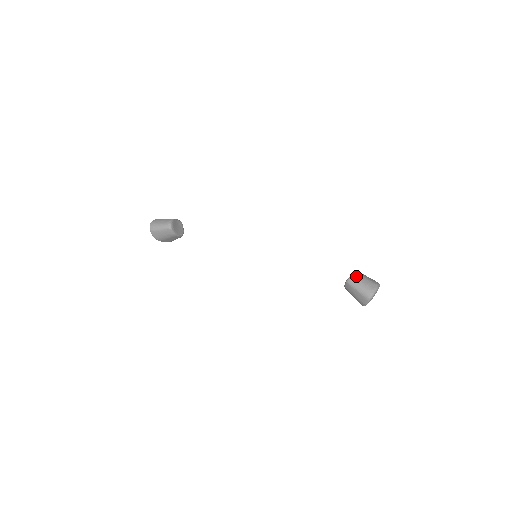
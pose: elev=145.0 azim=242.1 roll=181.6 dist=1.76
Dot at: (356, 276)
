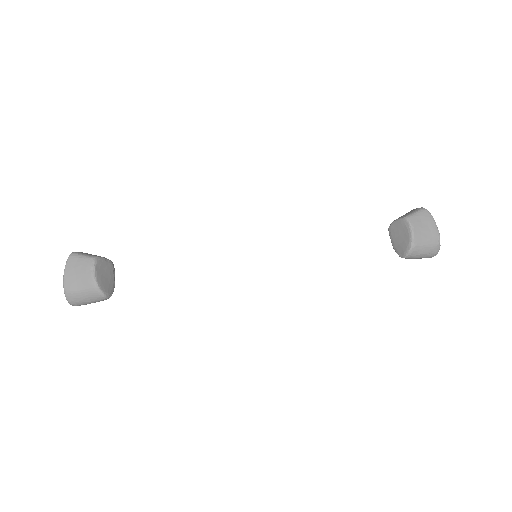
Dot at: (414, 252)
